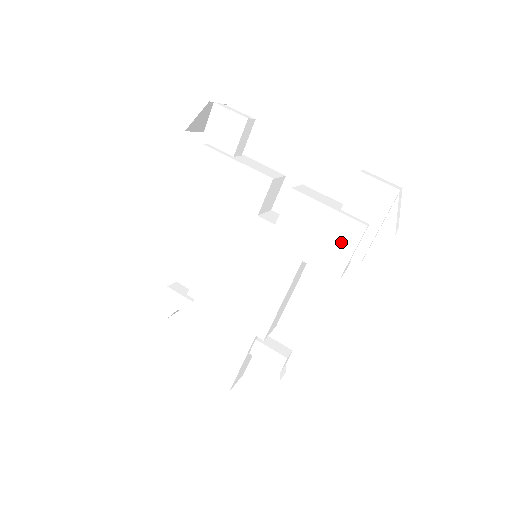
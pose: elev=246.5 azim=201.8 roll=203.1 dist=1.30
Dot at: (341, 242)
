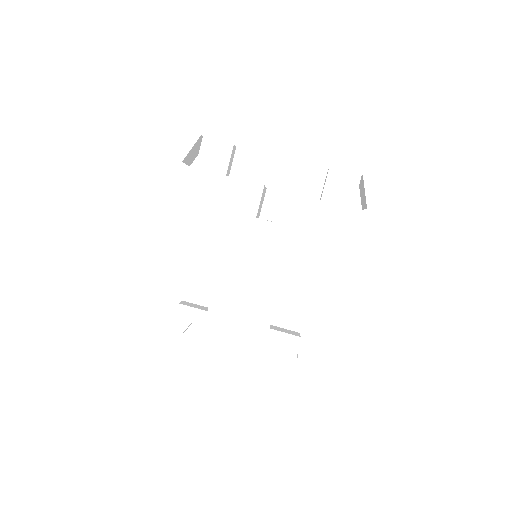
Dot at: (328, 223)
